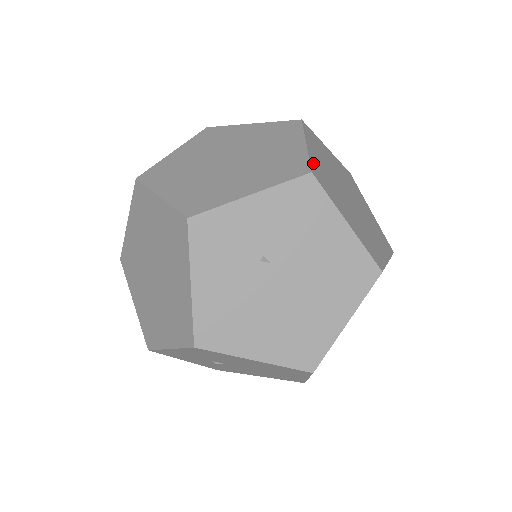
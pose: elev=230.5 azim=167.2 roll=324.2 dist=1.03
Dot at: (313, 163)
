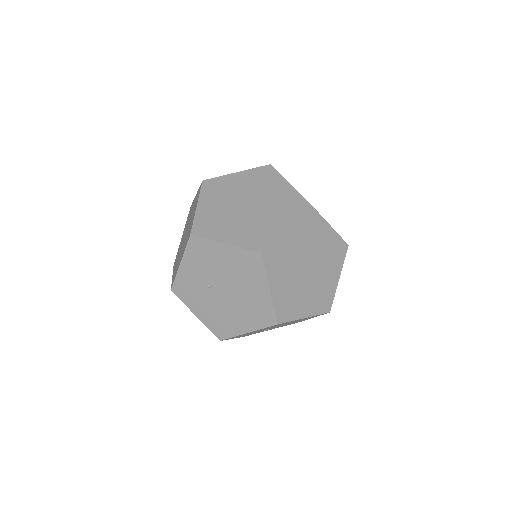
Dot at: (198, 221)
